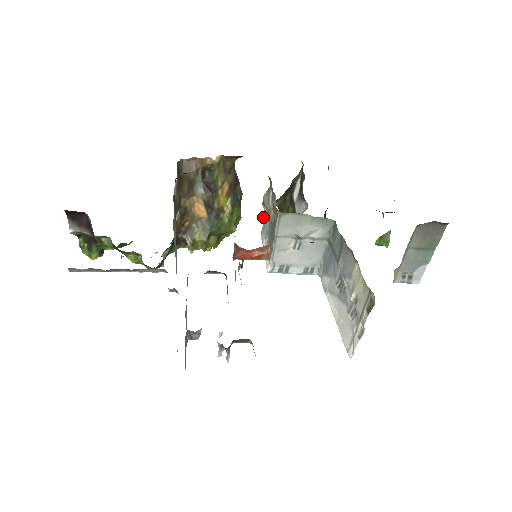
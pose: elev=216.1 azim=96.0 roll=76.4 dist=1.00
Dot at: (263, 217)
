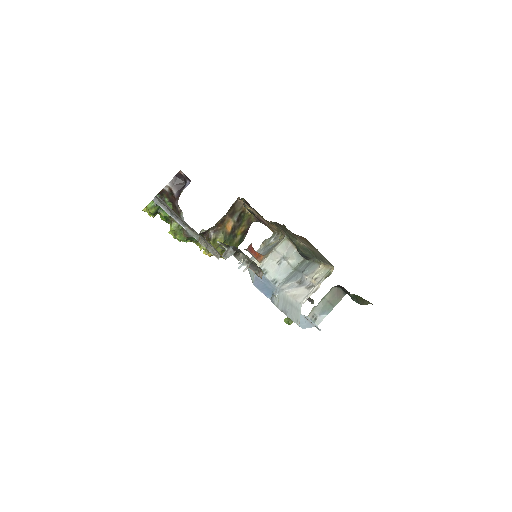
Dot at: (256, 251)
